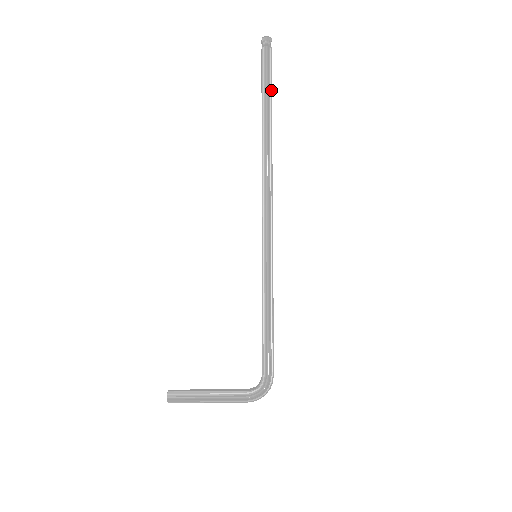
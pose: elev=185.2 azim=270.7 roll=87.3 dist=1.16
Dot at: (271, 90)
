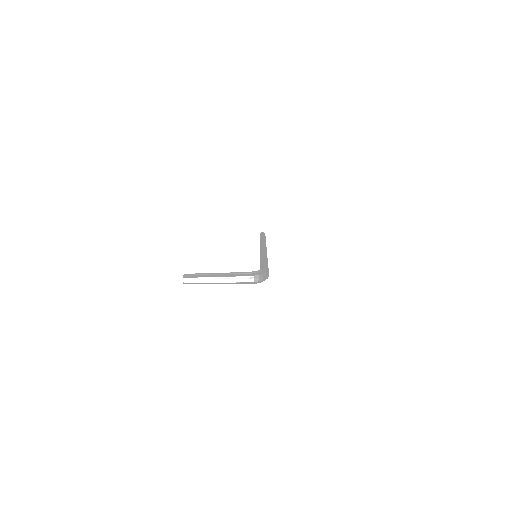
Dot at: (265, 237)
